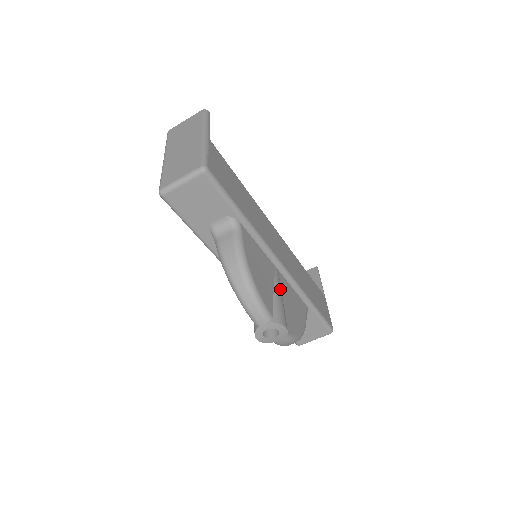
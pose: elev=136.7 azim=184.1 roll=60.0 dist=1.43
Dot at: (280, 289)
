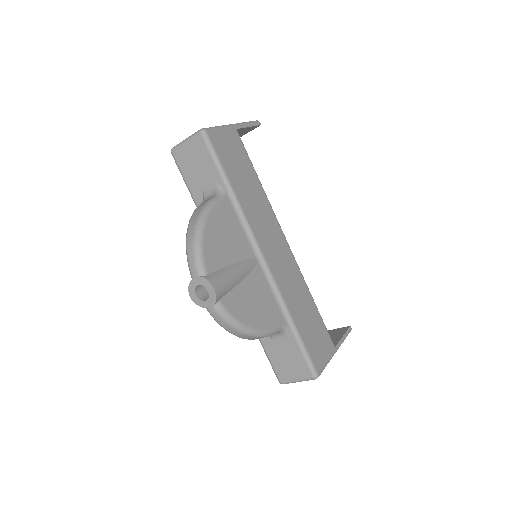
Dot at: (243, 270)
